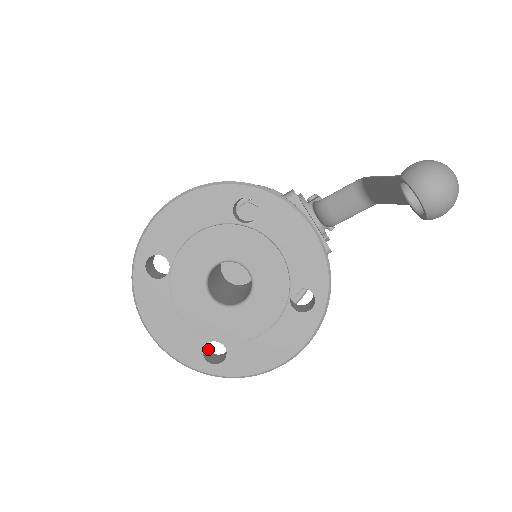
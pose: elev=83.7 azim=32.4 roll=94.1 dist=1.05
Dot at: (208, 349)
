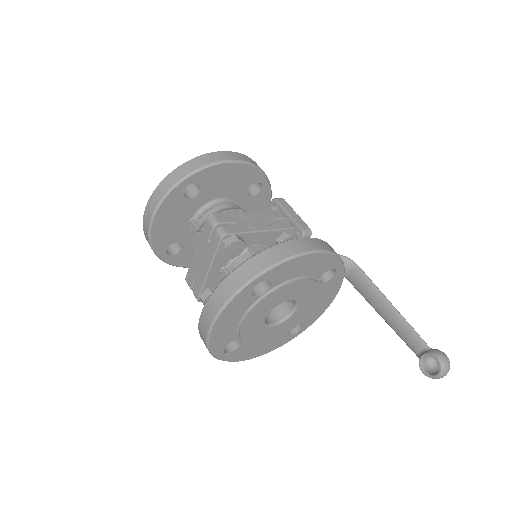
Dot at: occluded
